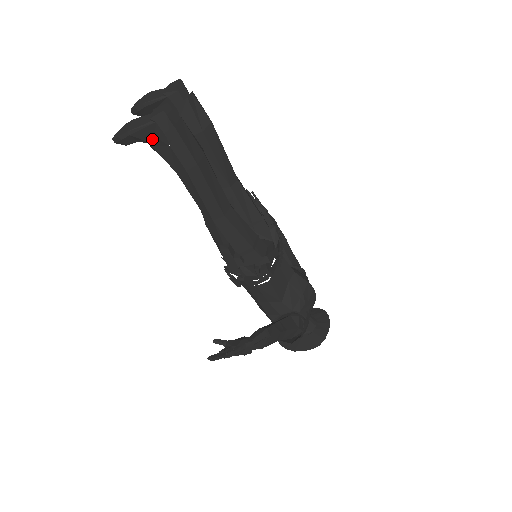
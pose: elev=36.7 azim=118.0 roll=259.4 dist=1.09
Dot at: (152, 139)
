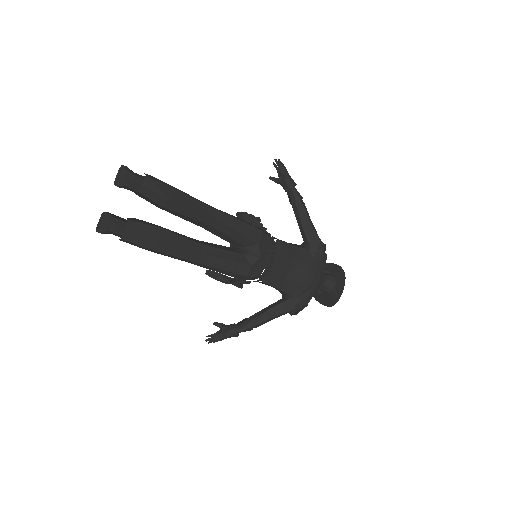
Dot at: occluded
